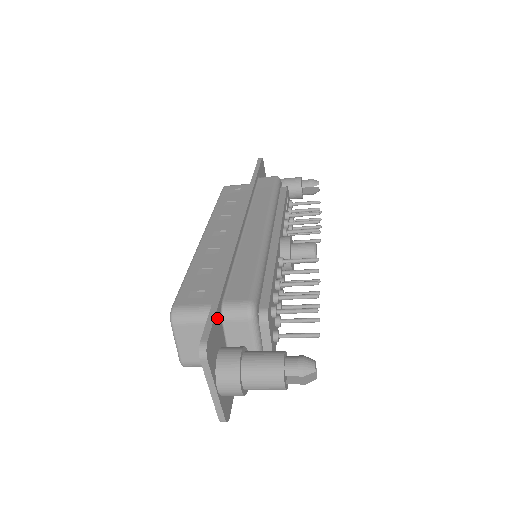
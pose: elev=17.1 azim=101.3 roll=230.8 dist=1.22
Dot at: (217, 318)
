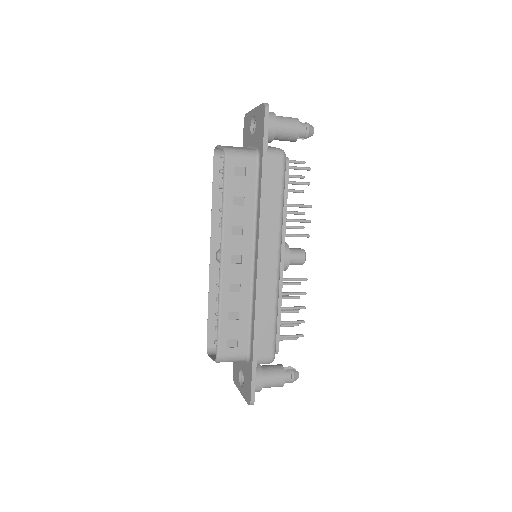
Dot at: (254, 375)
